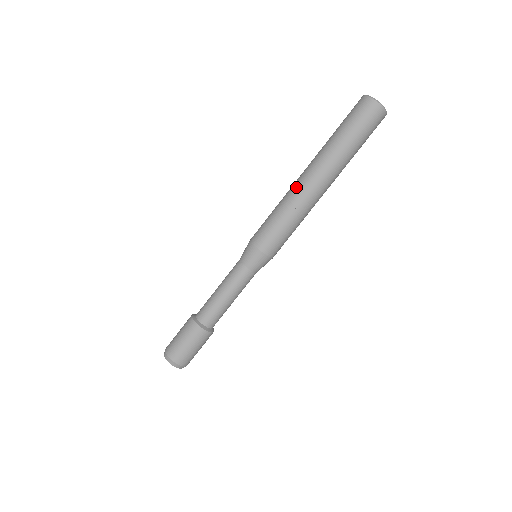
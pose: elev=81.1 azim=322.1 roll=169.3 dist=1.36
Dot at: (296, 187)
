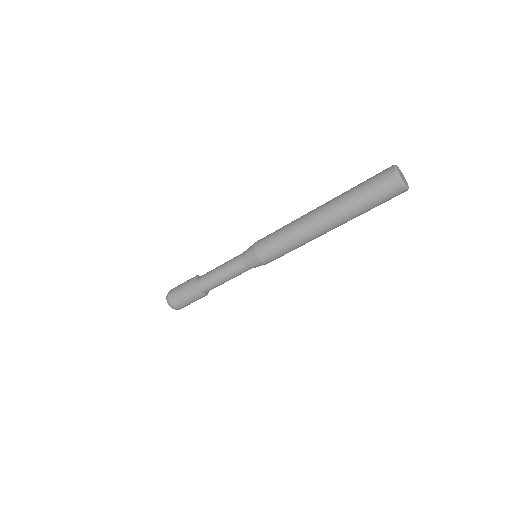
Dot at: (306, 226)
